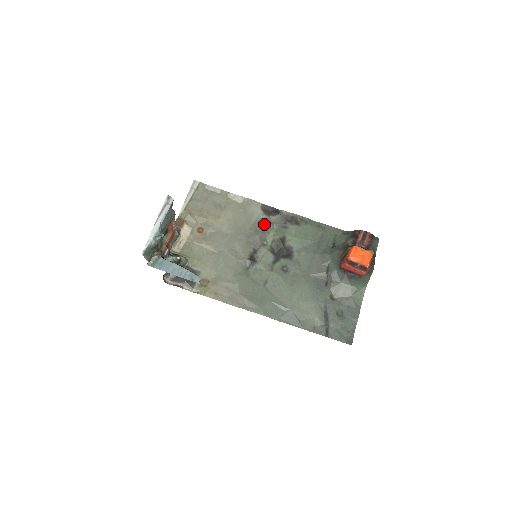
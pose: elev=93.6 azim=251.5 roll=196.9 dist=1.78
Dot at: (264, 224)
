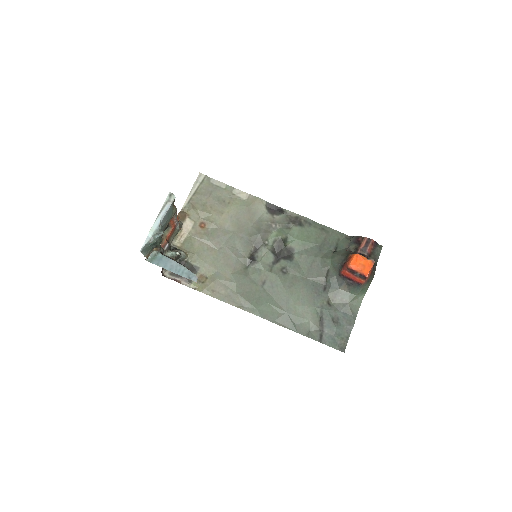
Dot at: (267, 223)
